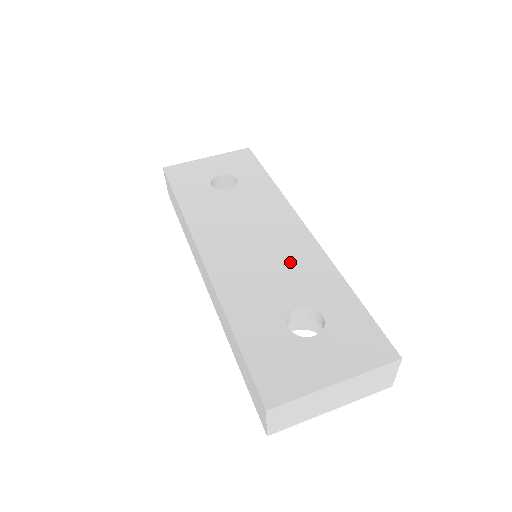
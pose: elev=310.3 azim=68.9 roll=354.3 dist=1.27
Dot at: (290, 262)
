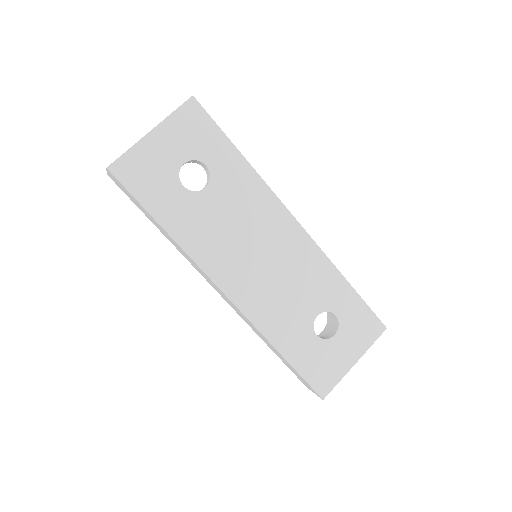
Dot at: (298, 271)
